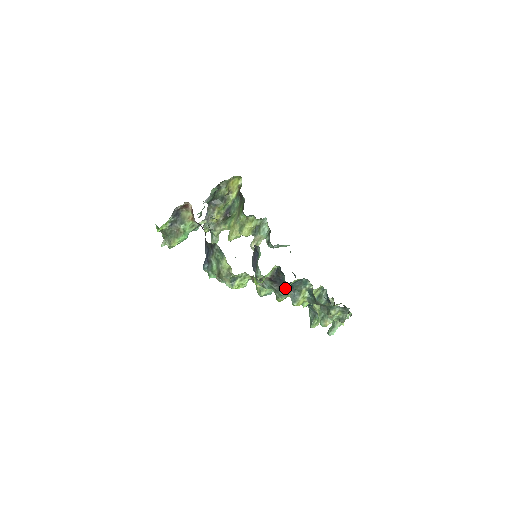
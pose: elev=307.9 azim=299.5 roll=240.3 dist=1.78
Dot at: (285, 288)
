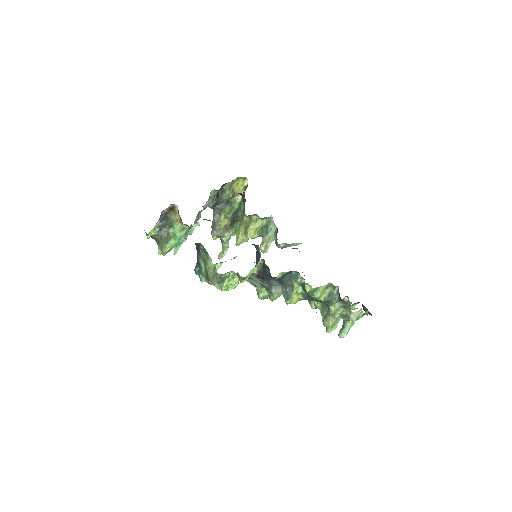
Dot at: (276, 285)
